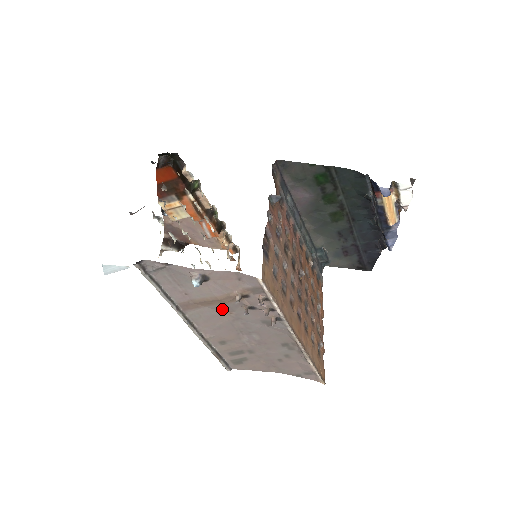
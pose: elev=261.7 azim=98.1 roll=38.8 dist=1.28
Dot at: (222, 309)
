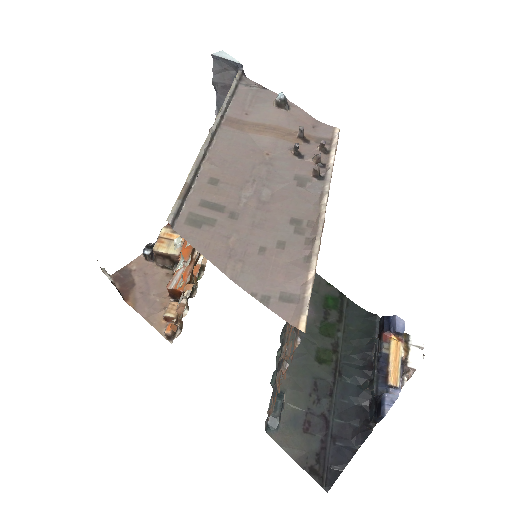
Dot at: (264, 145)
